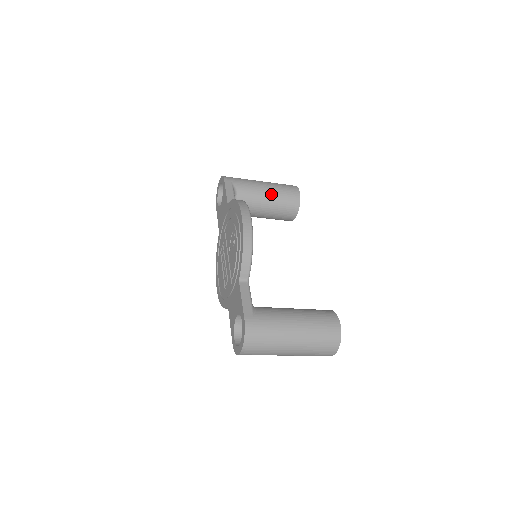
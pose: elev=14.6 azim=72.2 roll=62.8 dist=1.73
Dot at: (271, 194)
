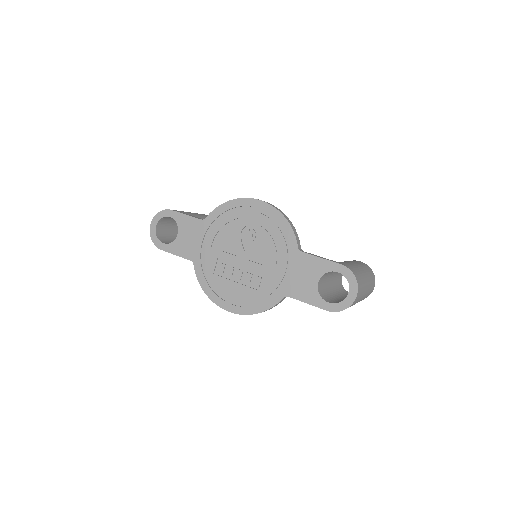
Dot at: occluded
